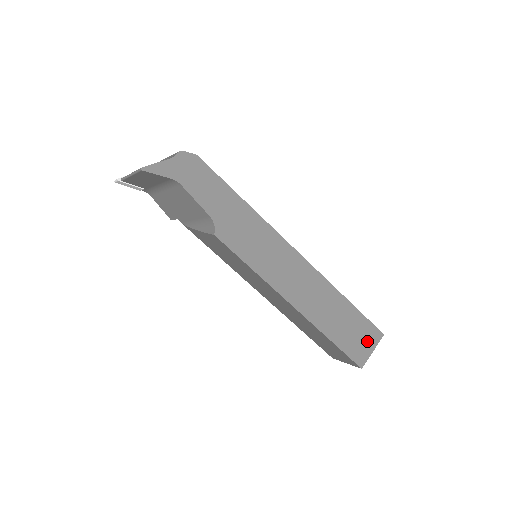
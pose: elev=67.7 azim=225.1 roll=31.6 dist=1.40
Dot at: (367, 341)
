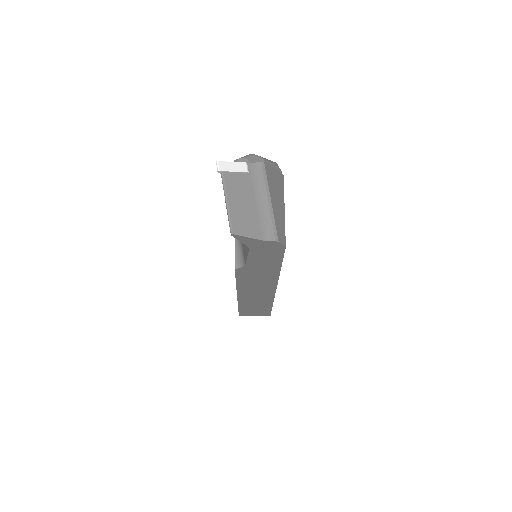
Dot at: (258, 314)
